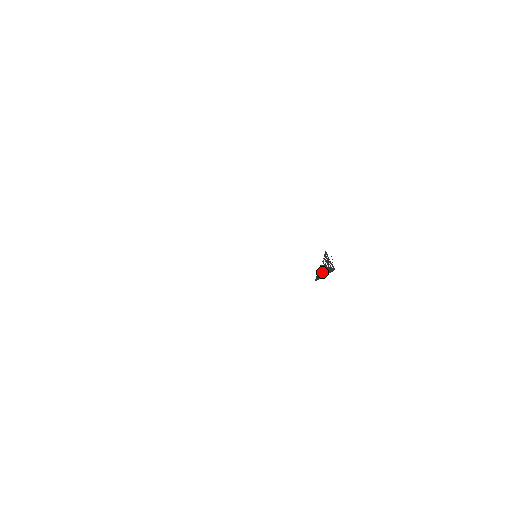
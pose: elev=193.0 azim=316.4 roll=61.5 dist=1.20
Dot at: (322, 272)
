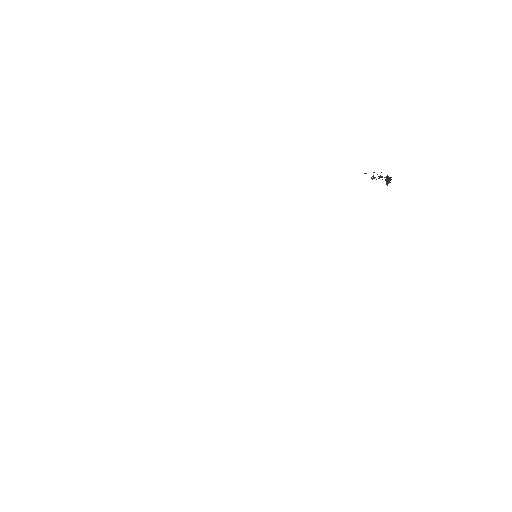
Dot at: occluded
